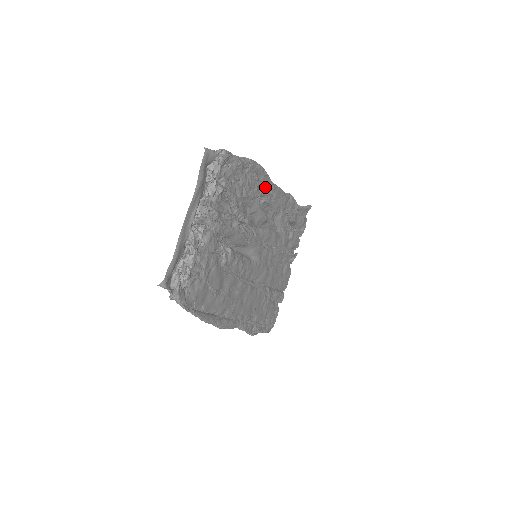
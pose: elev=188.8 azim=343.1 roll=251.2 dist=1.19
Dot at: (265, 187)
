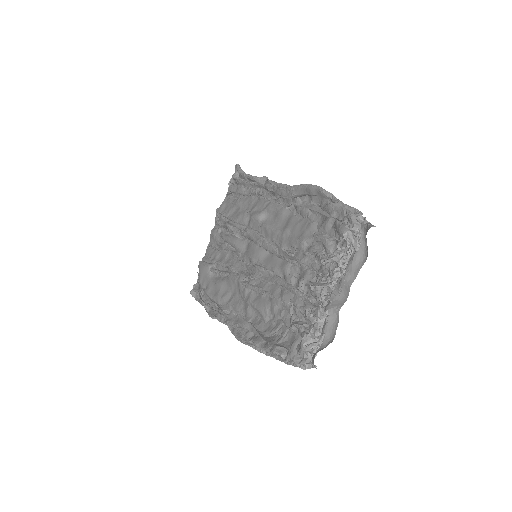
Dot at: occluded
